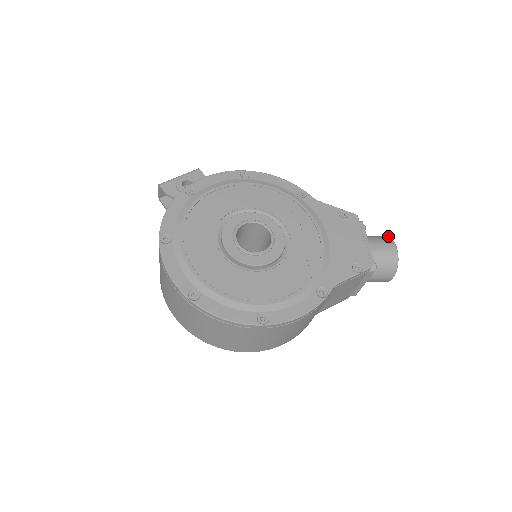
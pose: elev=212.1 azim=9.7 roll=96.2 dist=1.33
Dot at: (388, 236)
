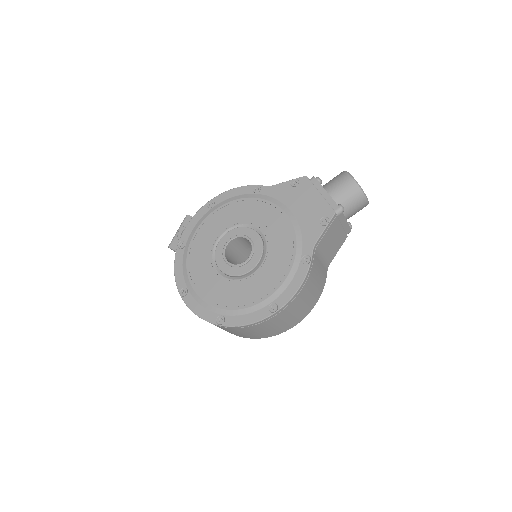
Dot at: (344, 171)
